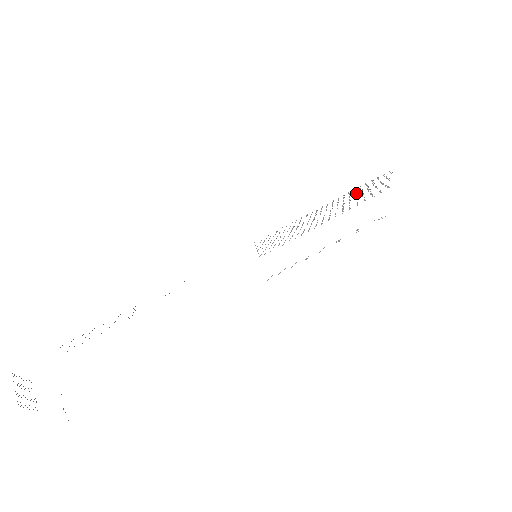
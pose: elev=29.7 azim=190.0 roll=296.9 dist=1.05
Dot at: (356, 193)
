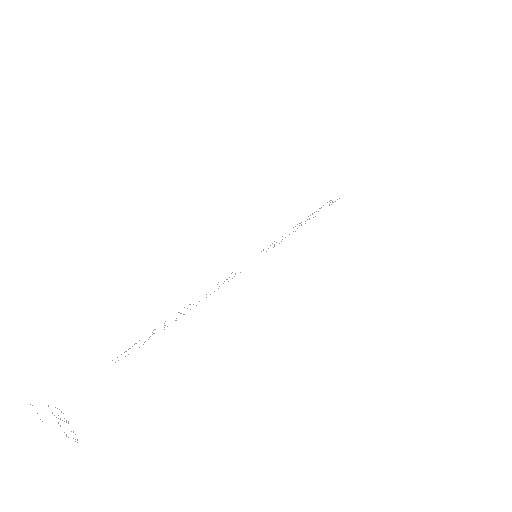
Dot at: (318, 211)
